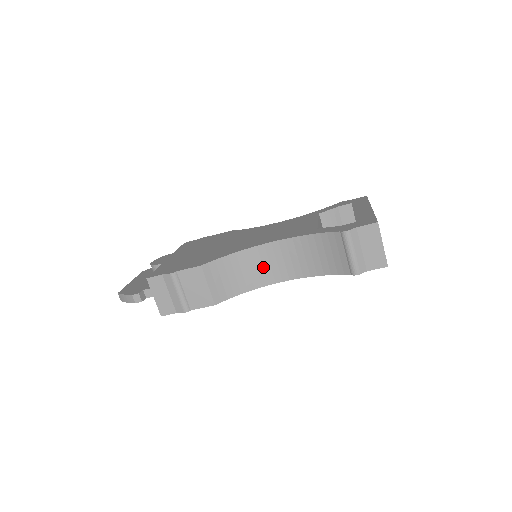
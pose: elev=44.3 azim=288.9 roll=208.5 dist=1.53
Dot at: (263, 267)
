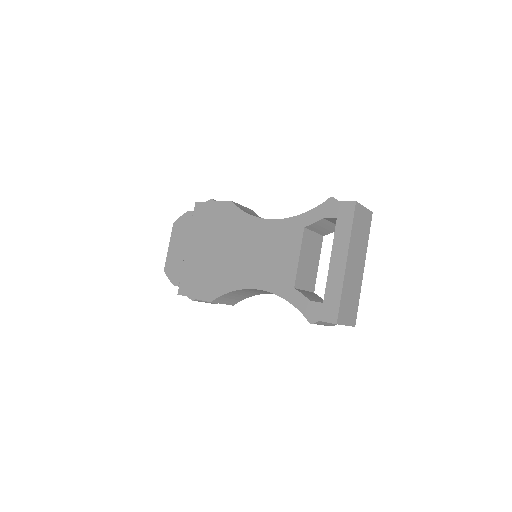
Dot at: (260, 291)
